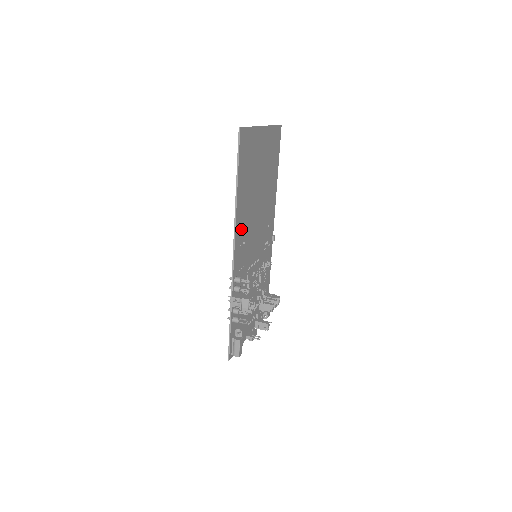
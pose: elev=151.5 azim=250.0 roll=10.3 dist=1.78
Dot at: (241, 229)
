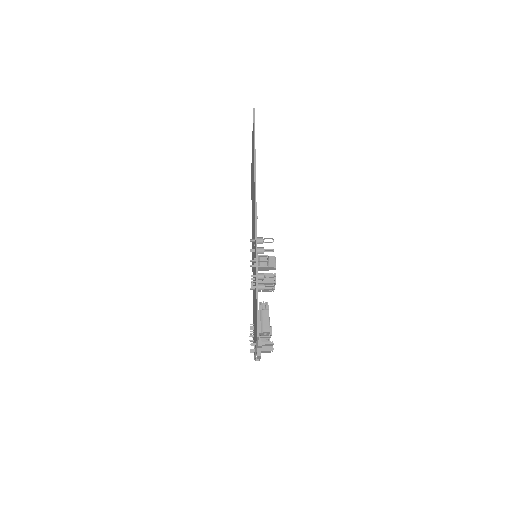
Dot at: occluded
